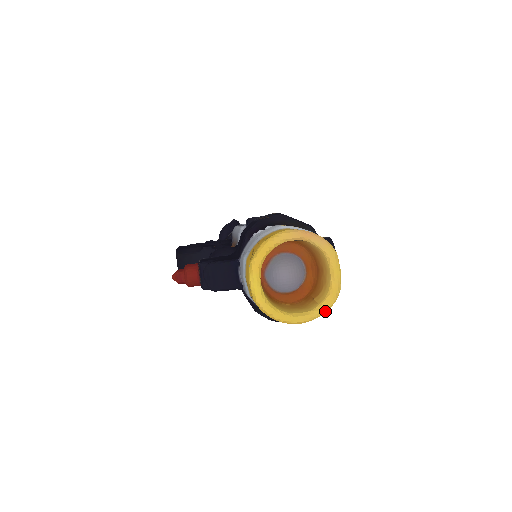
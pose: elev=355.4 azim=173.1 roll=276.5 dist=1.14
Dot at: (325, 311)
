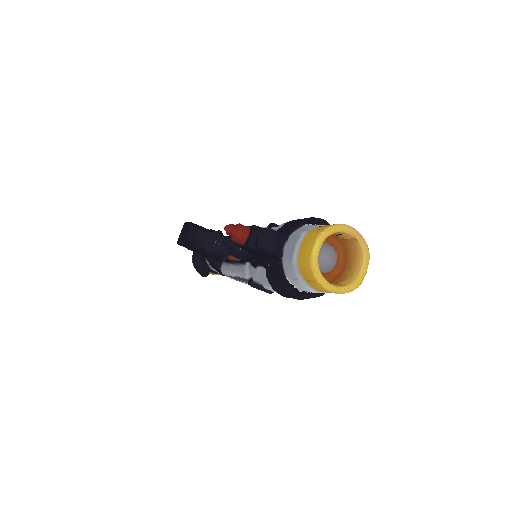
Dot at: (348, 292)
